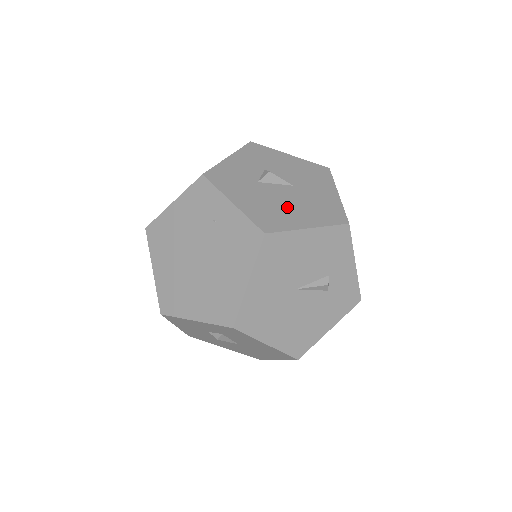
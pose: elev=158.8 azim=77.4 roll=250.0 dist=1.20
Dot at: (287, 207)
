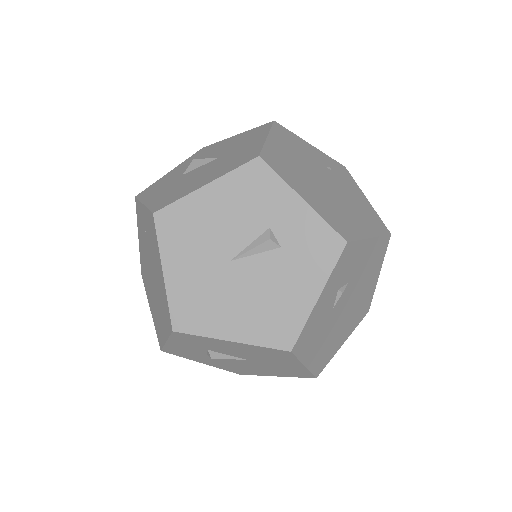
Dot at: (196, 179)
